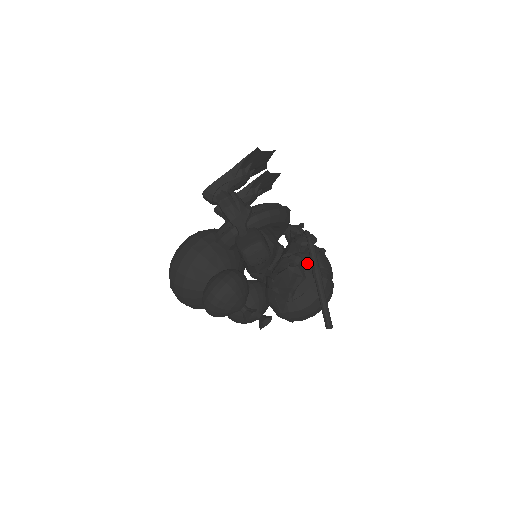
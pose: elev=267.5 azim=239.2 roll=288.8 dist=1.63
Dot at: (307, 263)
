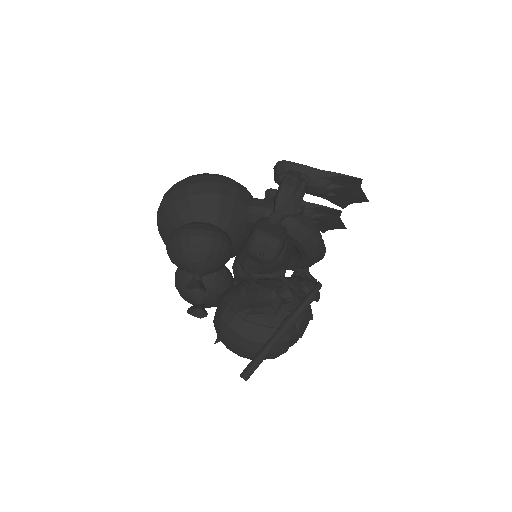
Dot at: (290, 307)
